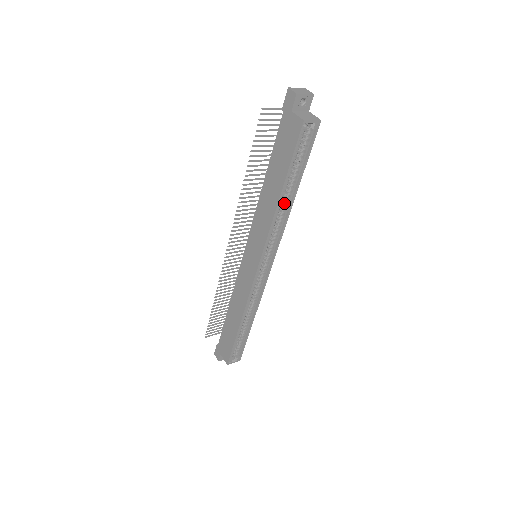
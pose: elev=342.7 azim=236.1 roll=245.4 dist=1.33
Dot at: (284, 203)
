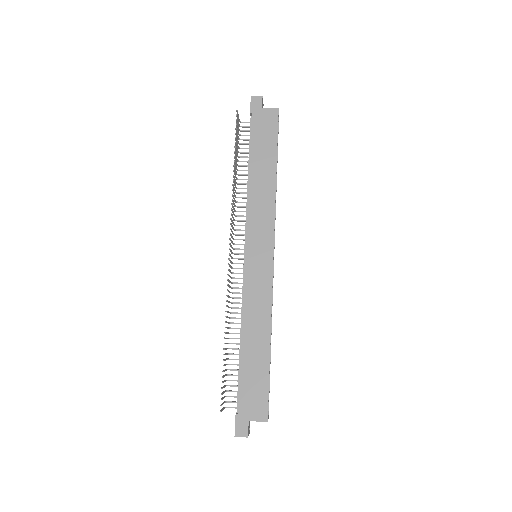
Dot at: occluded
